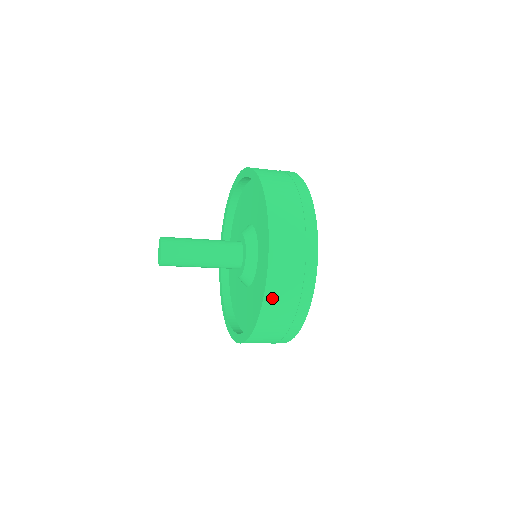
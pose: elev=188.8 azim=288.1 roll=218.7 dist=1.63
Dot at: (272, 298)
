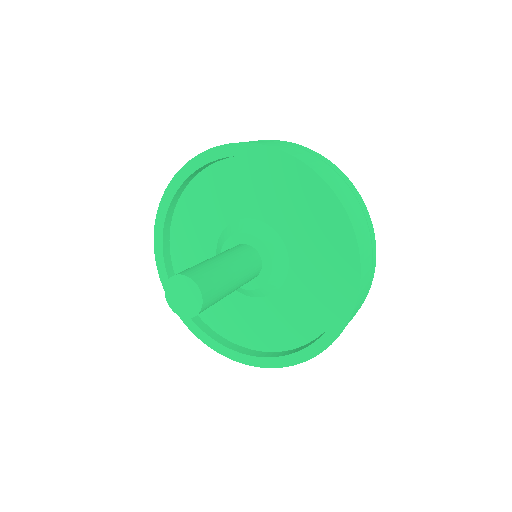
Dot at: occluded
